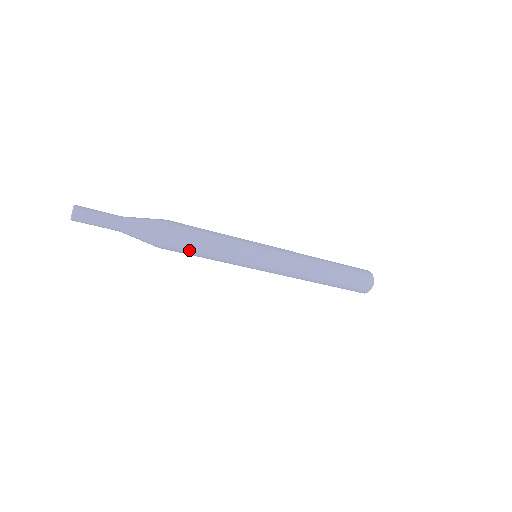
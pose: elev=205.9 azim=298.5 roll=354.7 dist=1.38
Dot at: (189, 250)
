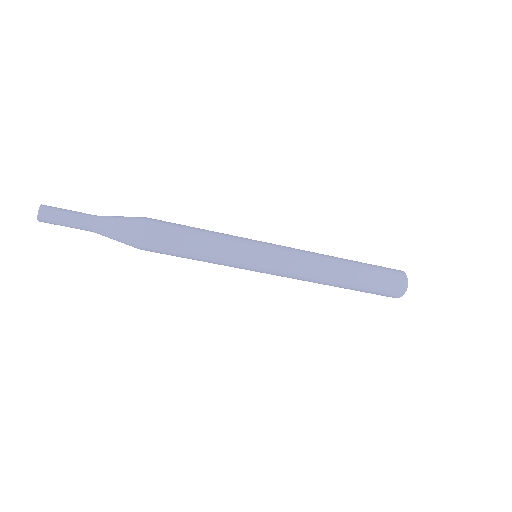
Dot at: (174, 242)
